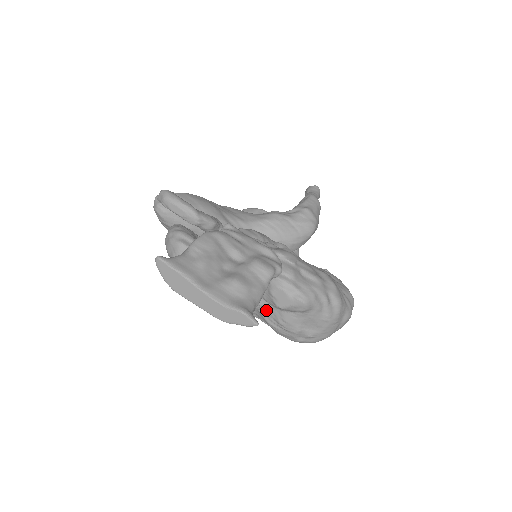
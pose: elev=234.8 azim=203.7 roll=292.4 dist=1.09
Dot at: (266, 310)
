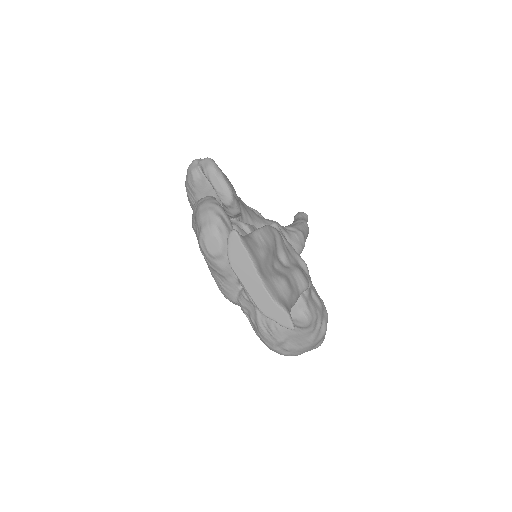
Dot at: occluded
